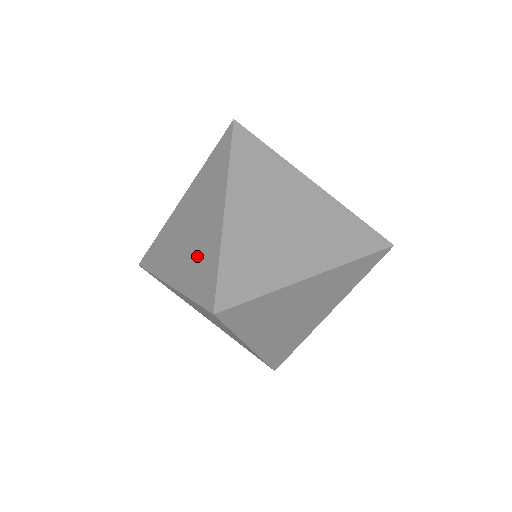
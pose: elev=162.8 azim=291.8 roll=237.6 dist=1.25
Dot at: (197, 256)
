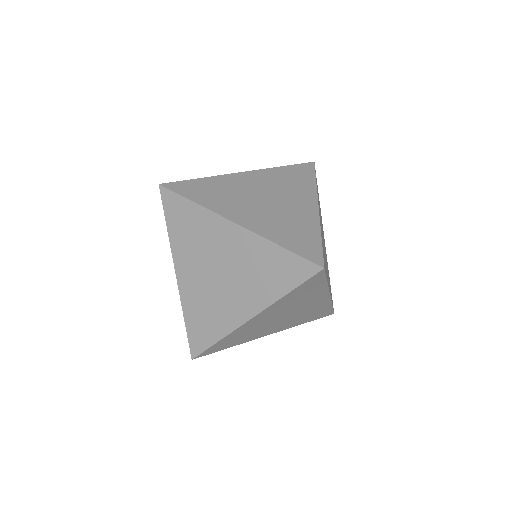
Dot at: (285, 221)
